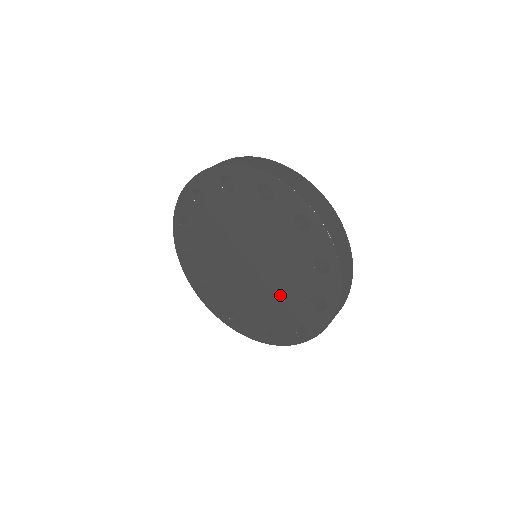
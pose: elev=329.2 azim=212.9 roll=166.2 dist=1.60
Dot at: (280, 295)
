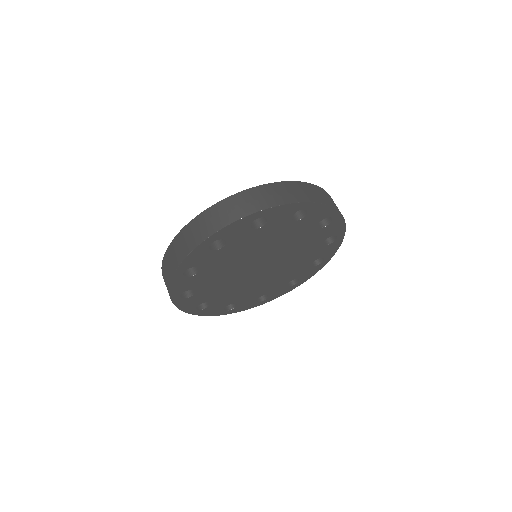
Dot at: (300, 249)
